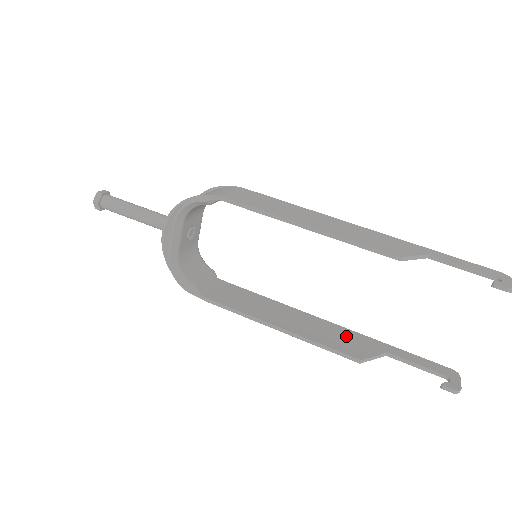
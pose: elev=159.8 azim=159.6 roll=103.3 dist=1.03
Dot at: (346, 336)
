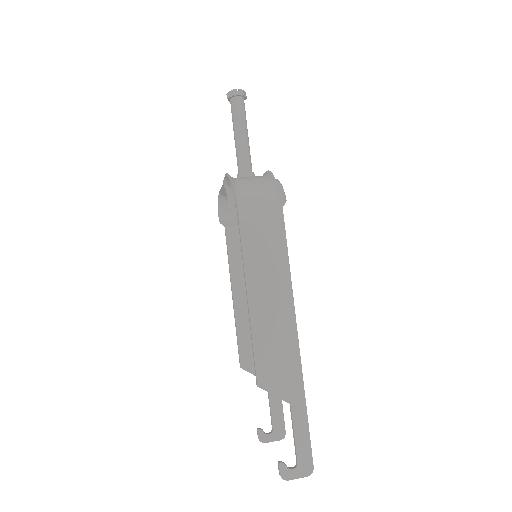
Dot at: occluded
